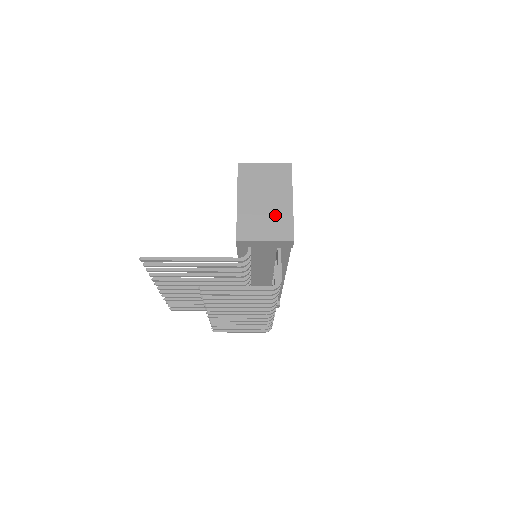
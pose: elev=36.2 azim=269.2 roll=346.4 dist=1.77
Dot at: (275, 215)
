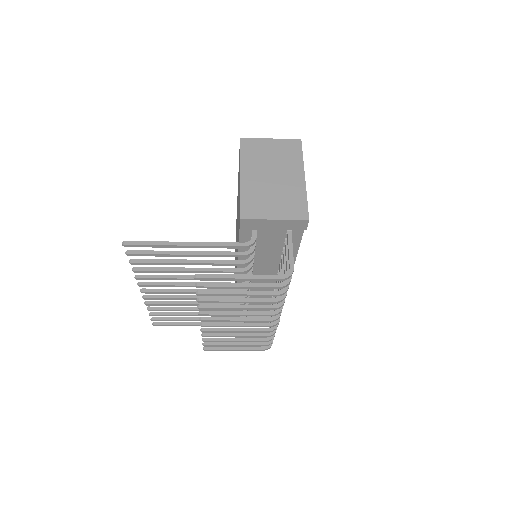
Dot at: (285, 192)
